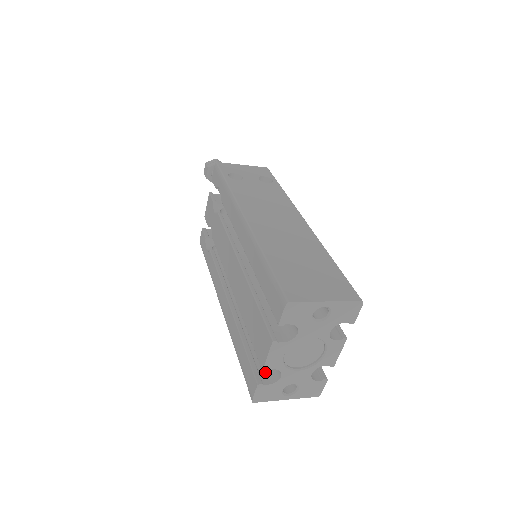
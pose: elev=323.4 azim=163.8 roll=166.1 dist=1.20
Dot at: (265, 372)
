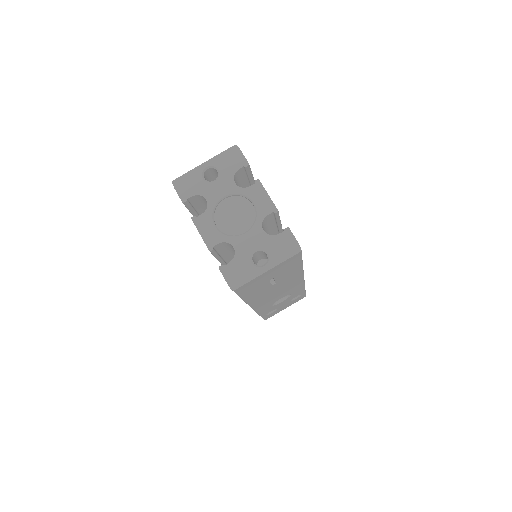
Dot at: occluded
